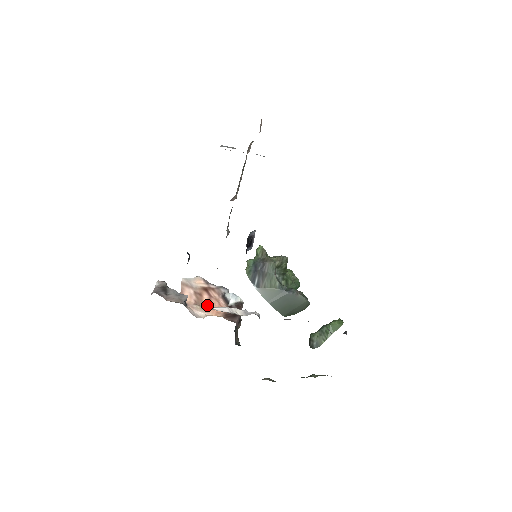
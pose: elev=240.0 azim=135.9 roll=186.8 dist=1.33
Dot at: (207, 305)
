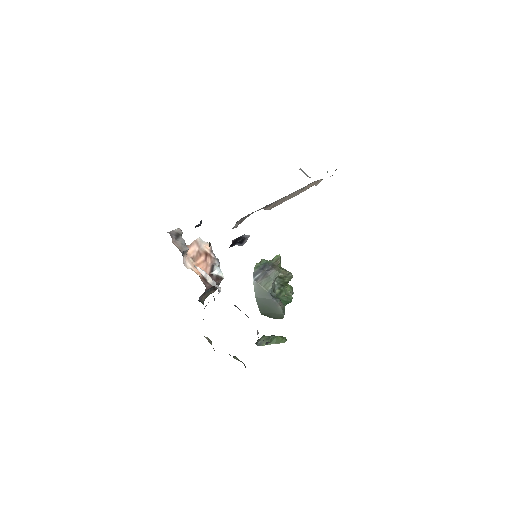
Dot at: (198, 263)
